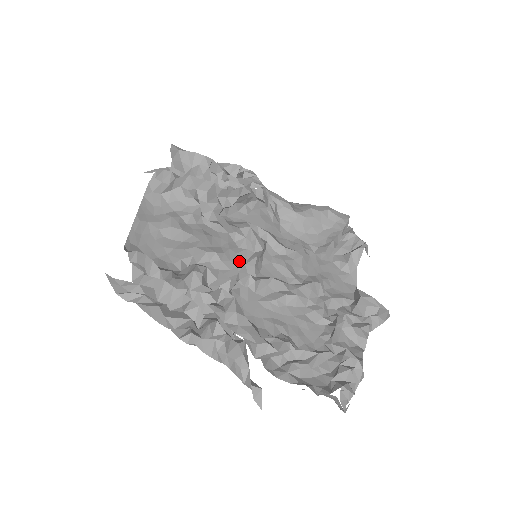
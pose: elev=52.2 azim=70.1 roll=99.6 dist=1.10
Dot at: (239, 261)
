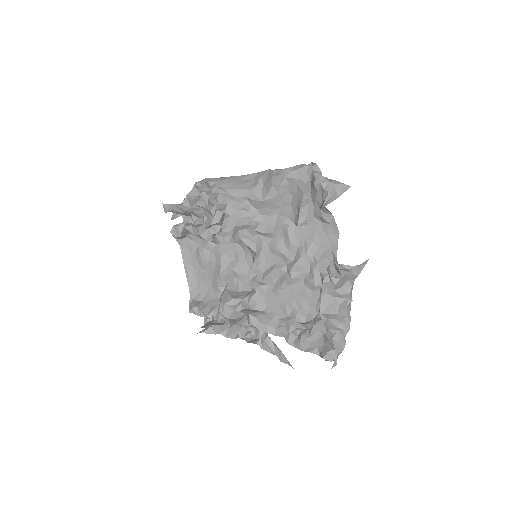
Dot at: (249, 265)
